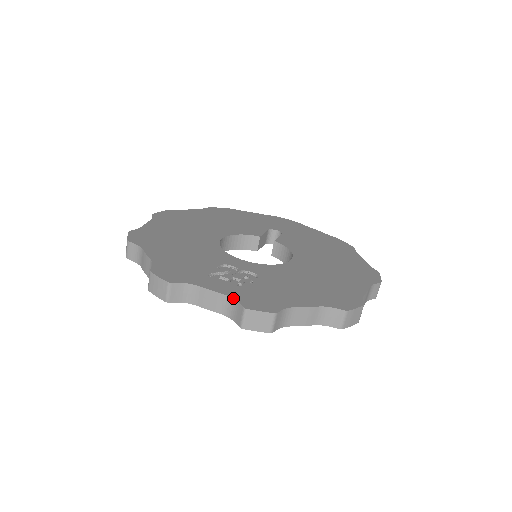
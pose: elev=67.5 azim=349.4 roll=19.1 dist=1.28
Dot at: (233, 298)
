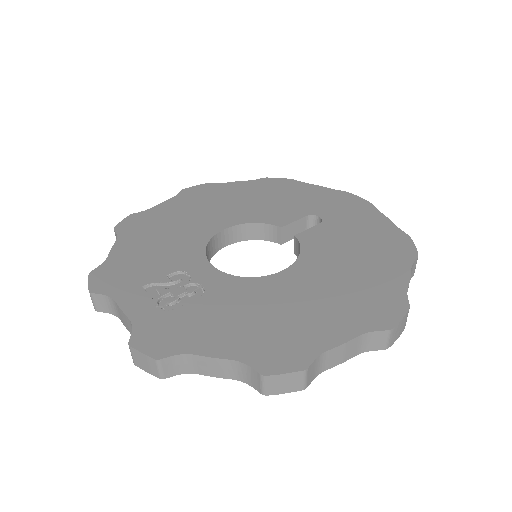
Dot at: (132, 326)
